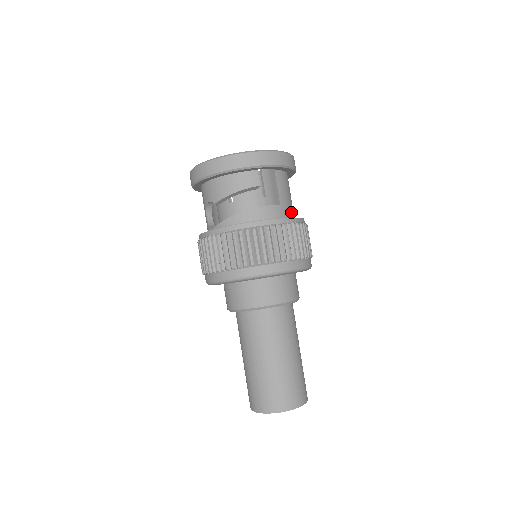
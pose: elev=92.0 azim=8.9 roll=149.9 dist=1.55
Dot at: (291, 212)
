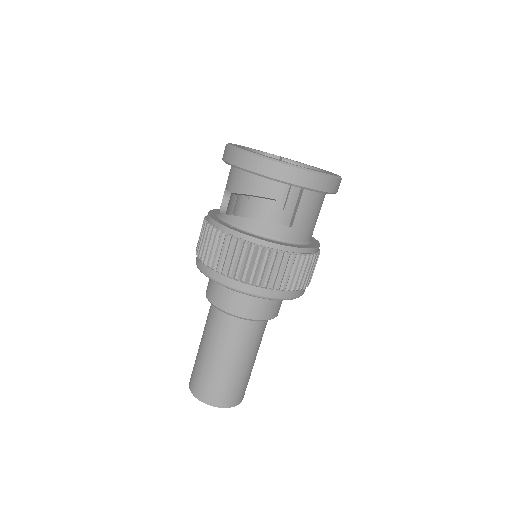
Dot at: (305, 236)
